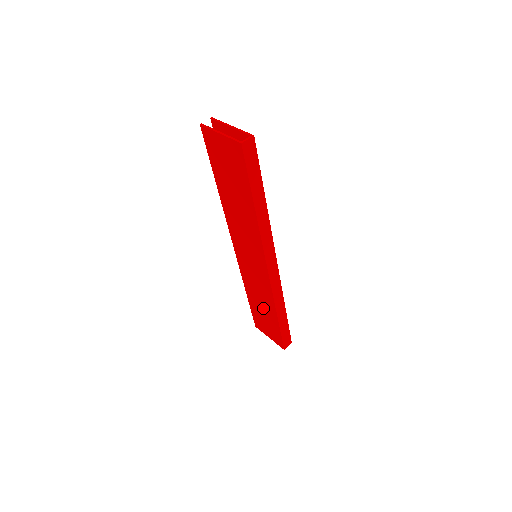
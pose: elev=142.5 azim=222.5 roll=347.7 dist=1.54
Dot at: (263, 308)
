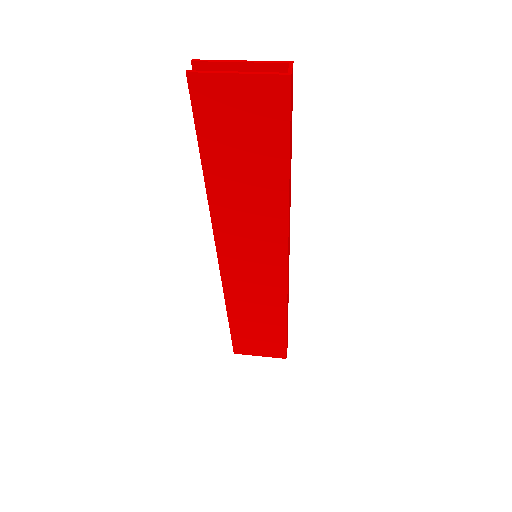
Dot at: (259, 322)
